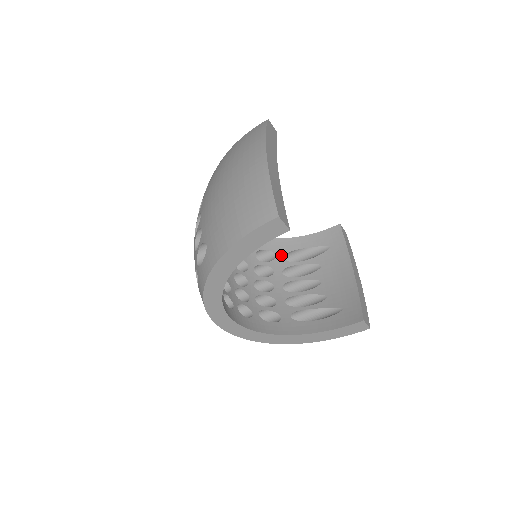
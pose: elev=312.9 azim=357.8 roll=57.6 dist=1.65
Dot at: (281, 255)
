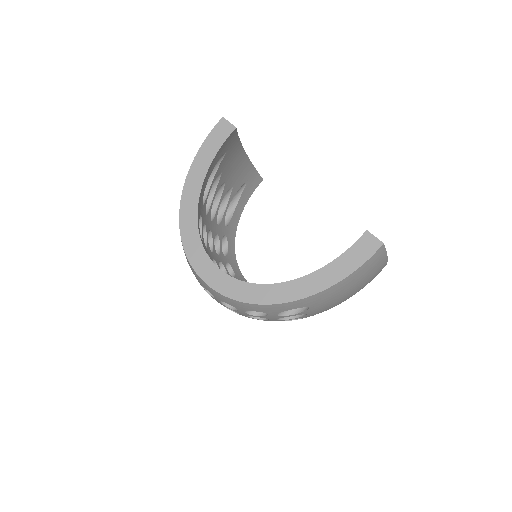
Dot at: occluded
